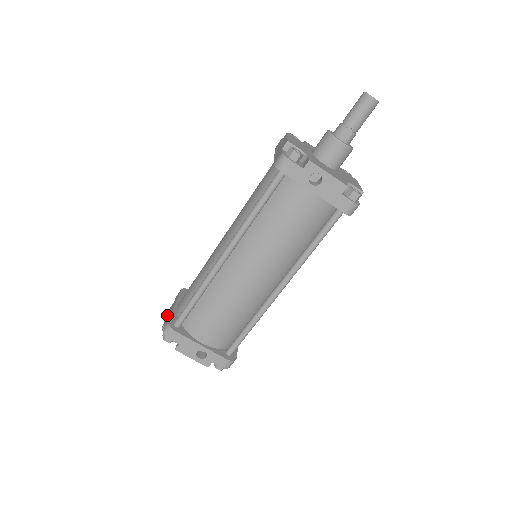
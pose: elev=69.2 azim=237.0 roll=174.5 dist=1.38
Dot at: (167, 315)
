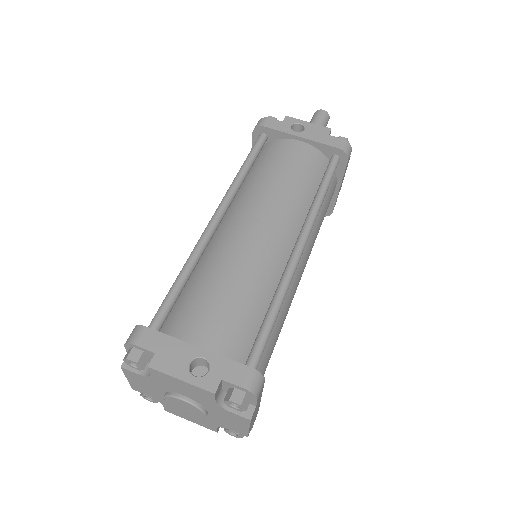
Dot at: occluded
